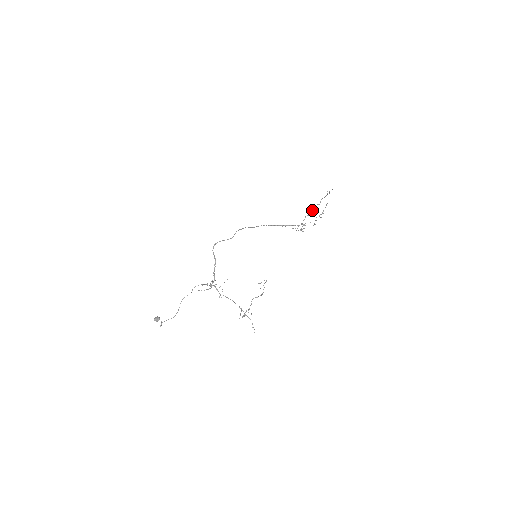
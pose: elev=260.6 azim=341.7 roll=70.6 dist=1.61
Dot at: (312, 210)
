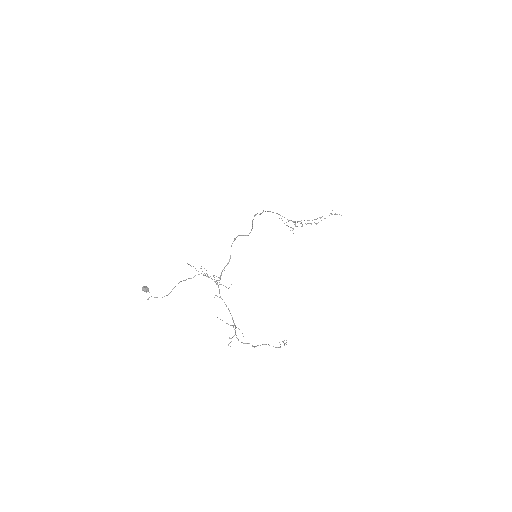
Dot at: (312, 220)
